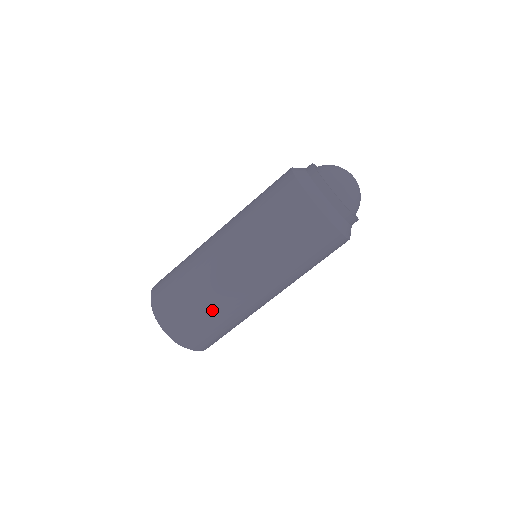
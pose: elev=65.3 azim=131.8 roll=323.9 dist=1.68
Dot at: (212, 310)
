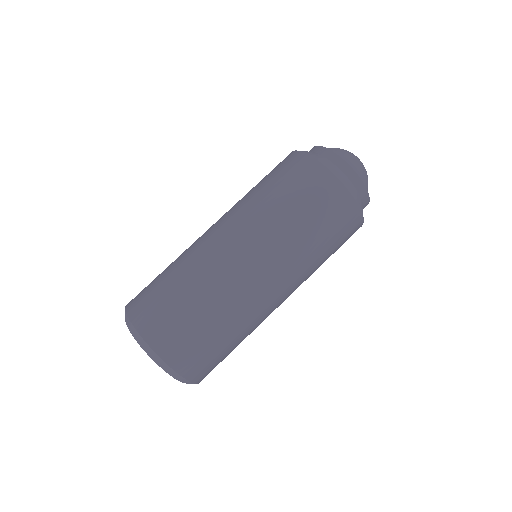
Dot at: (186, 282)
